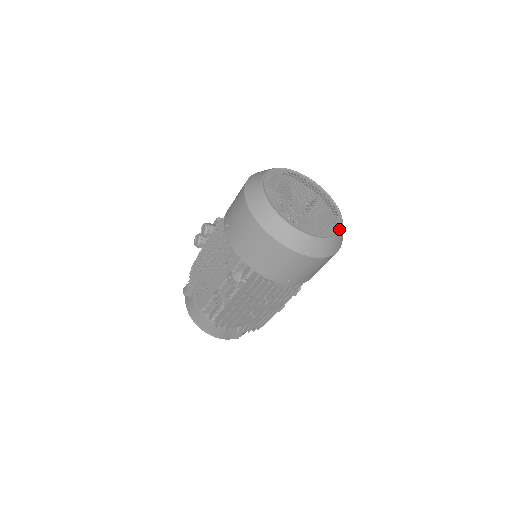
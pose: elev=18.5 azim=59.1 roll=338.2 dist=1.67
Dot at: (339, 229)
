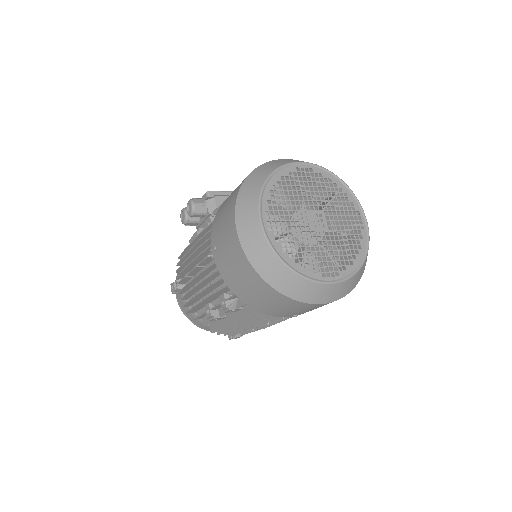
Dot at: (364, 254)
